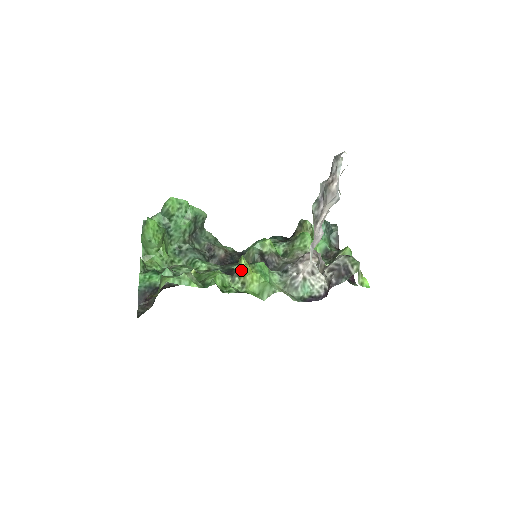
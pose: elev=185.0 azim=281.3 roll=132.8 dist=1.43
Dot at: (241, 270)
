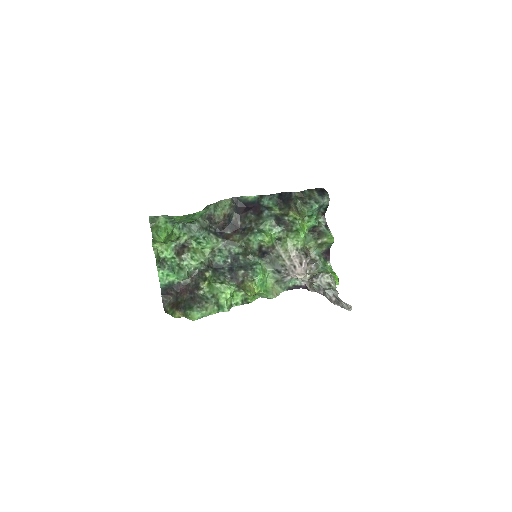
Dot at: occluded
